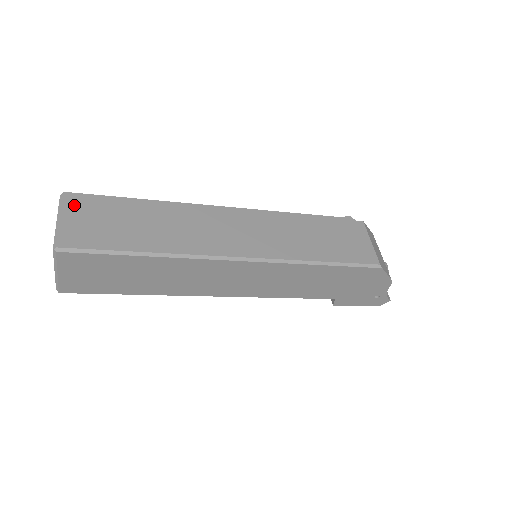
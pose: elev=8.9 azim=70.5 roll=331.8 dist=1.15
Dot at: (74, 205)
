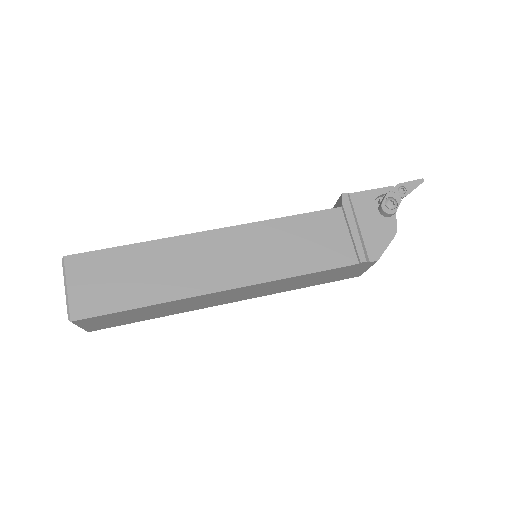
Dot at: (86, 323)
